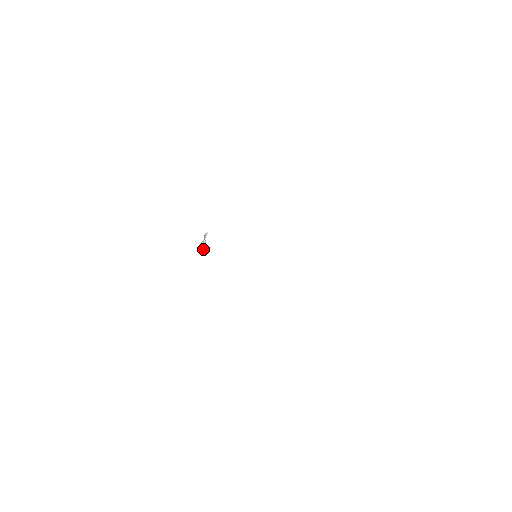
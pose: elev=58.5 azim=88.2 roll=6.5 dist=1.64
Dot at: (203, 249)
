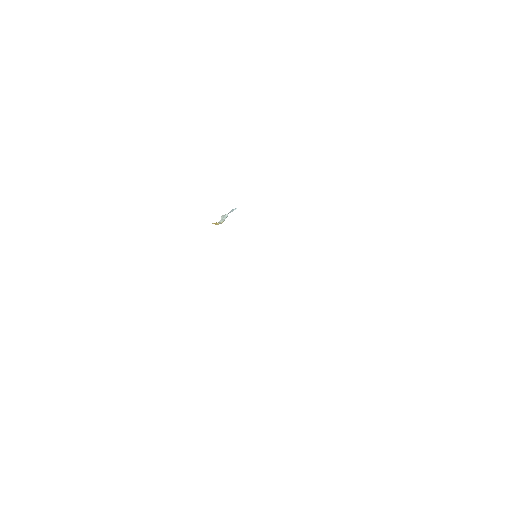
Dot at: (219, 222)
